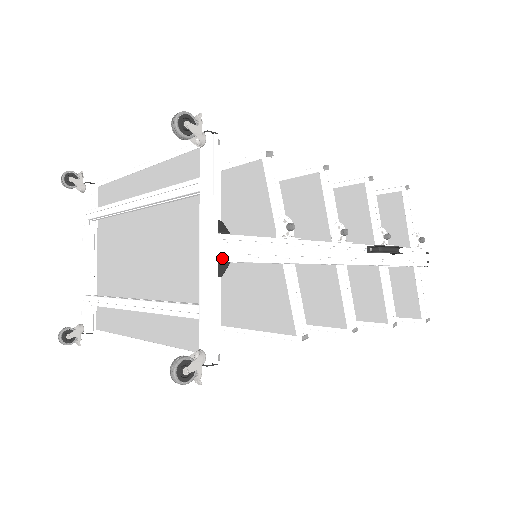
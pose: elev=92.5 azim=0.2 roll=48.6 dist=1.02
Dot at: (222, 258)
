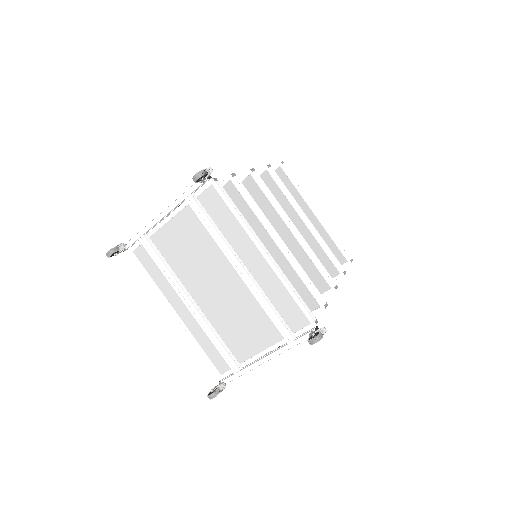
Dot at: occluded
